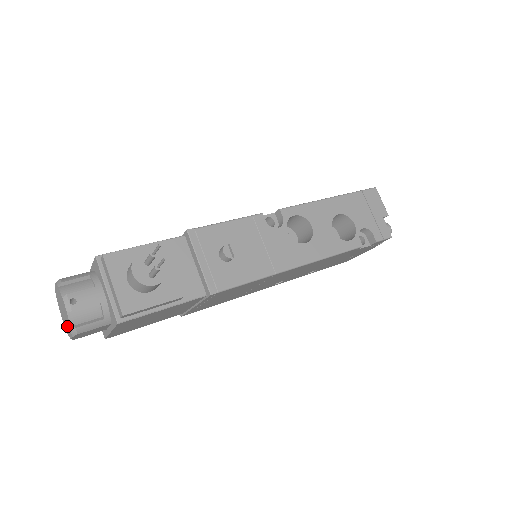
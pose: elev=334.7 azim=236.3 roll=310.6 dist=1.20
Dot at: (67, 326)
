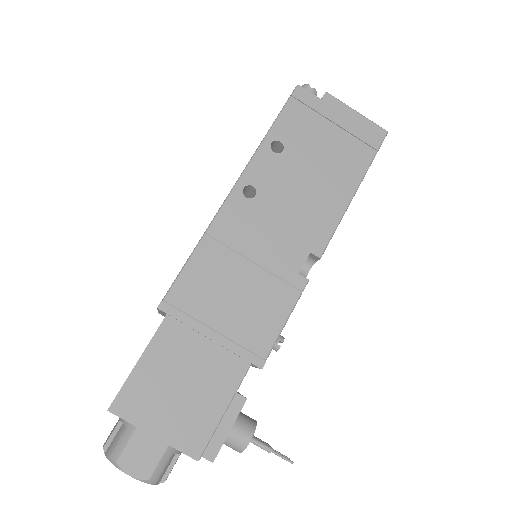
Dot at: occluded
